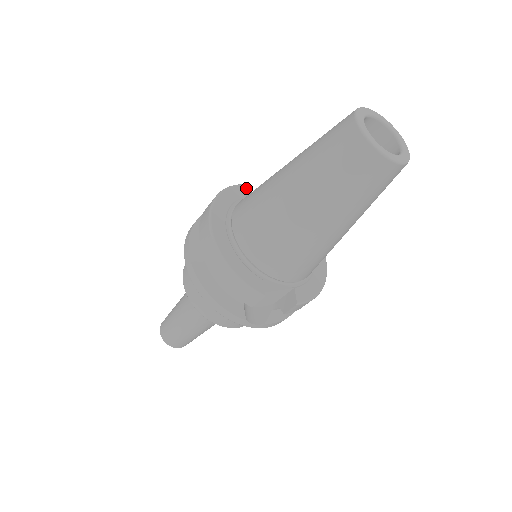
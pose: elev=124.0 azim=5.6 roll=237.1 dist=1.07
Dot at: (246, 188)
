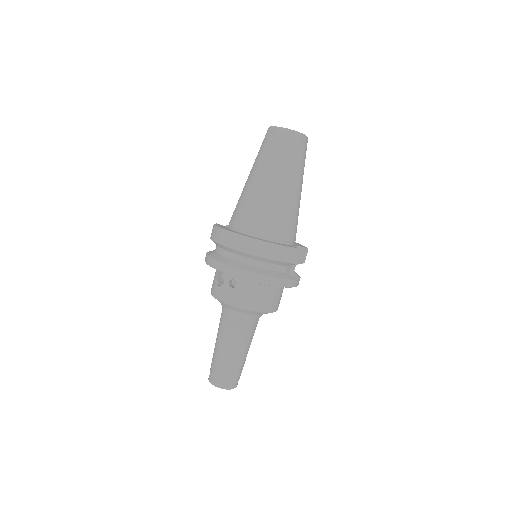
Dot at: (218, 224)
